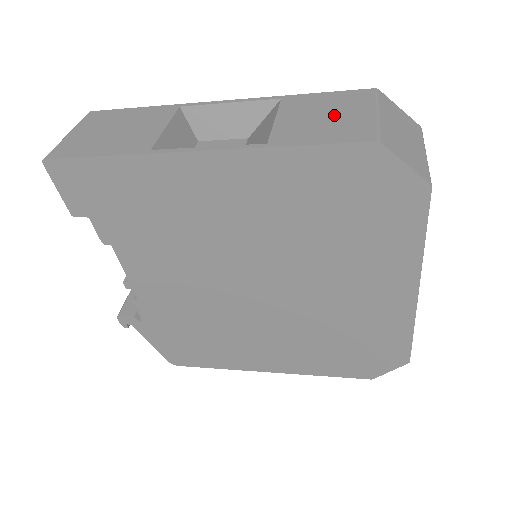
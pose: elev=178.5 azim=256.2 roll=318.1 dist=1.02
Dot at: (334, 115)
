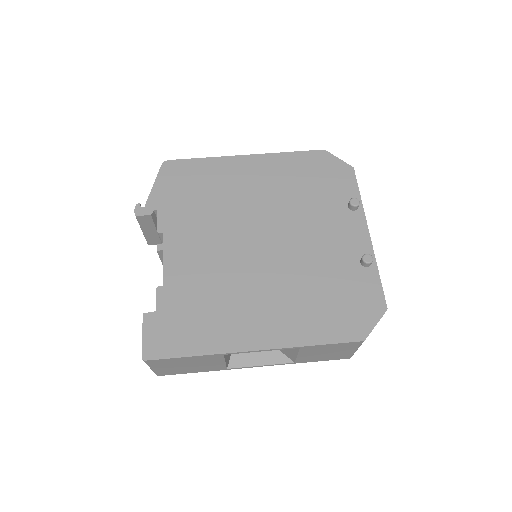
Dot at: (332, 353)
